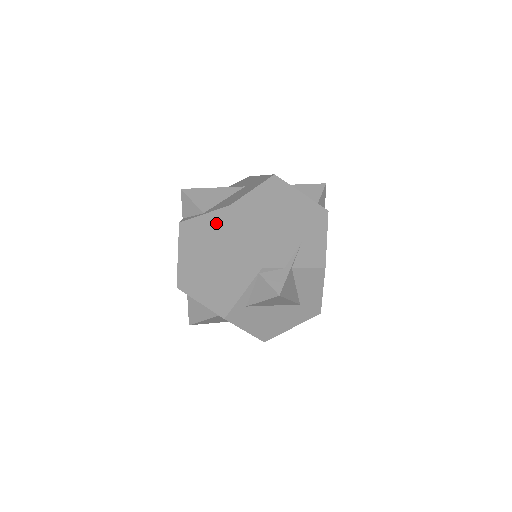
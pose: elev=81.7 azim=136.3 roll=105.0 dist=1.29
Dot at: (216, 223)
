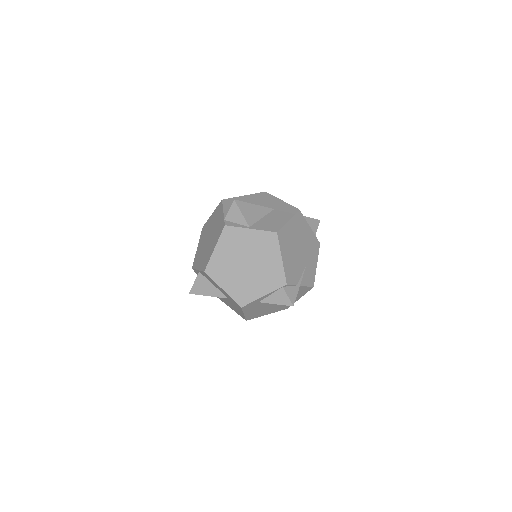
Dot at: (260, 240)
